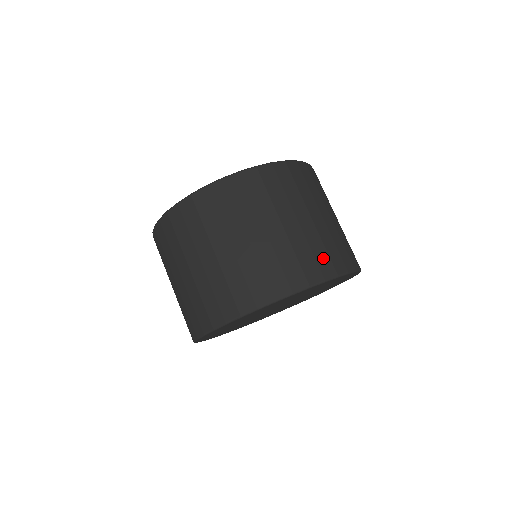
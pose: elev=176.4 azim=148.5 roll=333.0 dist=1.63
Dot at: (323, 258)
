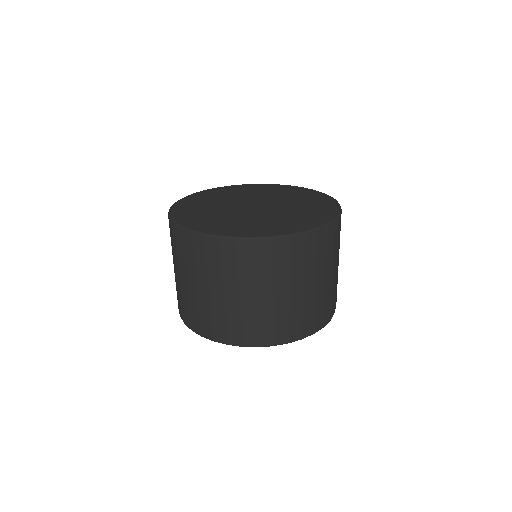
Dot at: (320, 314)
